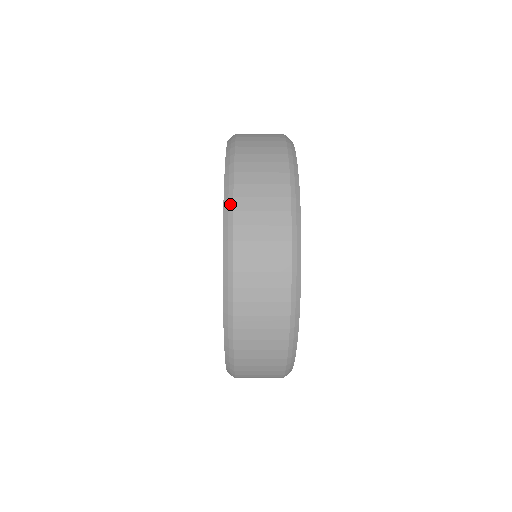
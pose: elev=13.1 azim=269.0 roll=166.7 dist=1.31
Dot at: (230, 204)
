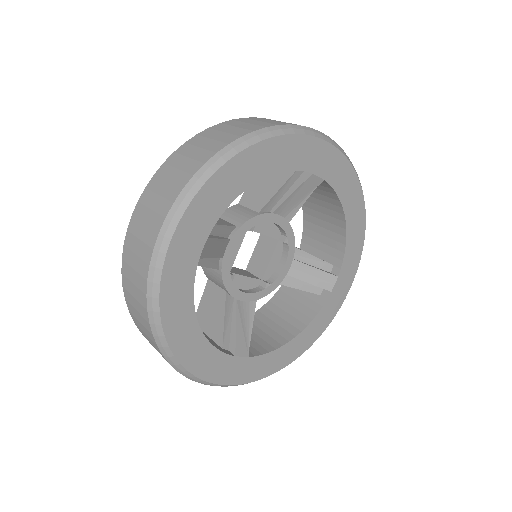
Dot at: (158, 169)
